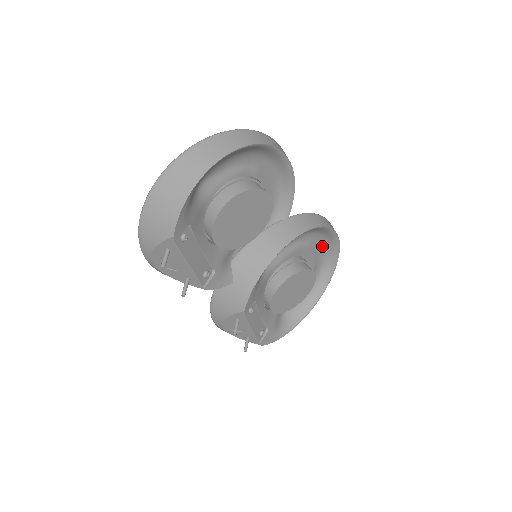
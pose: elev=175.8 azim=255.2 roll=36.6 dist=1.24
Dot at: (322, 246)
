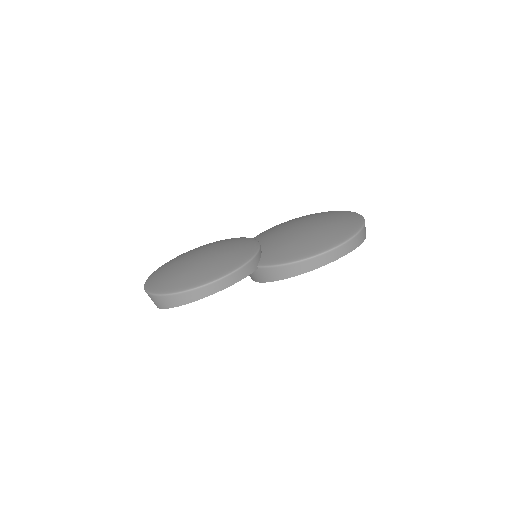
Dot at: occluded
